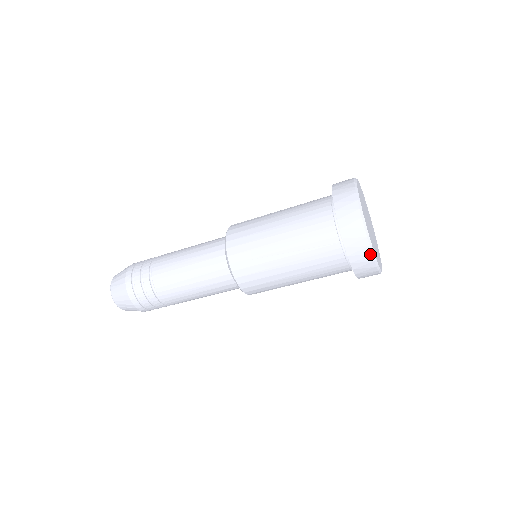
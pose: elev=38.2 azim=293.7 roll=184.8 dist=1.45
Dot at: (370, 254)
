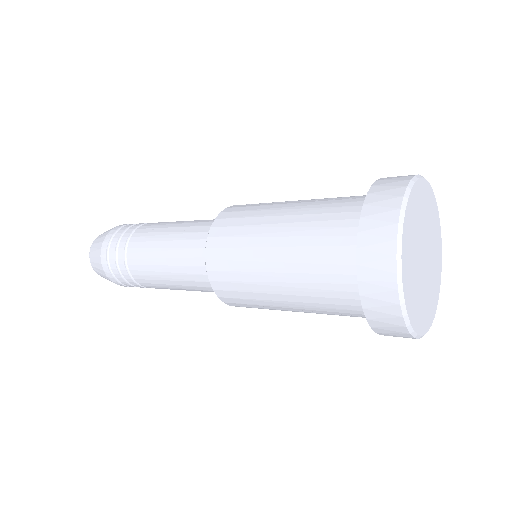
Dot at: occluded
